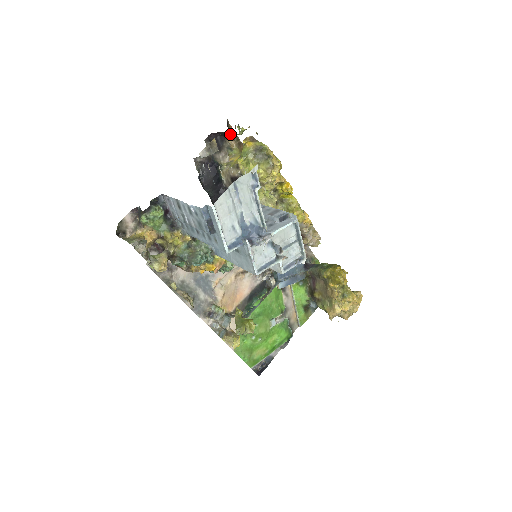
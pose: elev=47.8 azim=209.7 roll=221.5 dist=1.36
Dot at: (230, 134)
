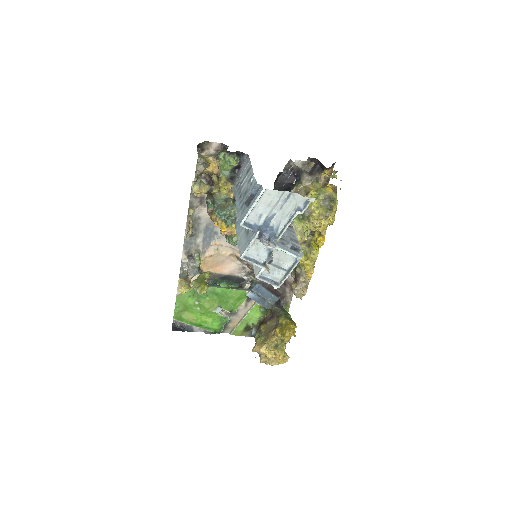
Dot at: (327, 172)
